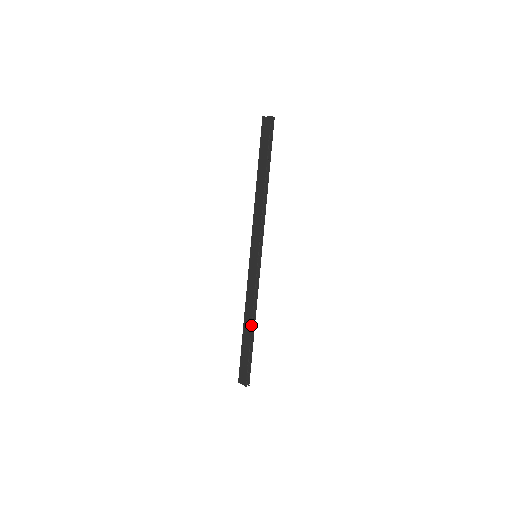
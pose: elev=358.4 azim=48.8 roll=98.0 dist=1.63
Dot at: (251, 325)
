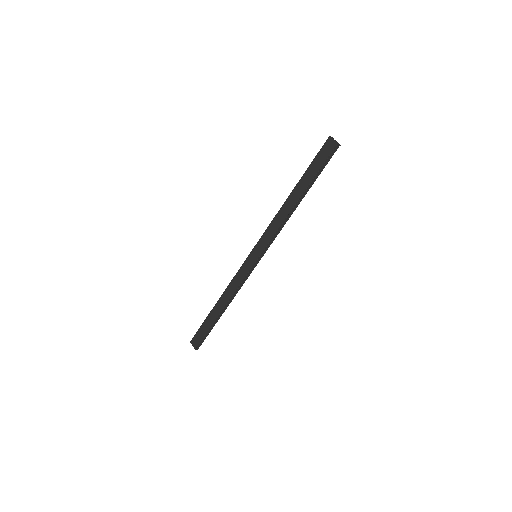
Dot at: (223, 308)
